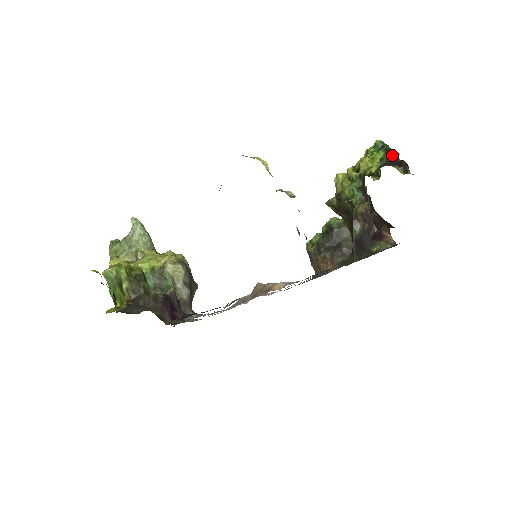
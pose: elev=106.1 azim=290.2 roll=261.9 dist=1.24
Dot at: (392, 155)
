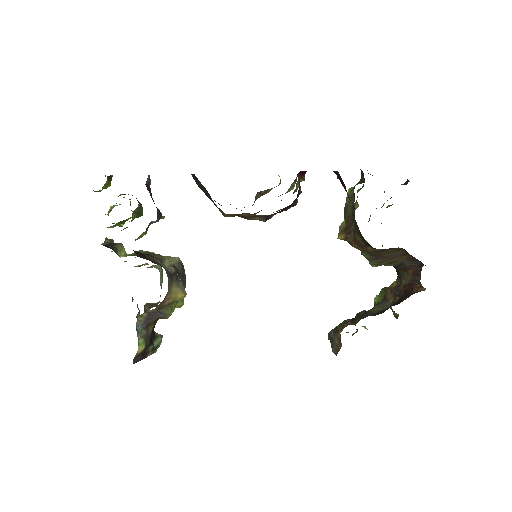
Dot at: occluded
